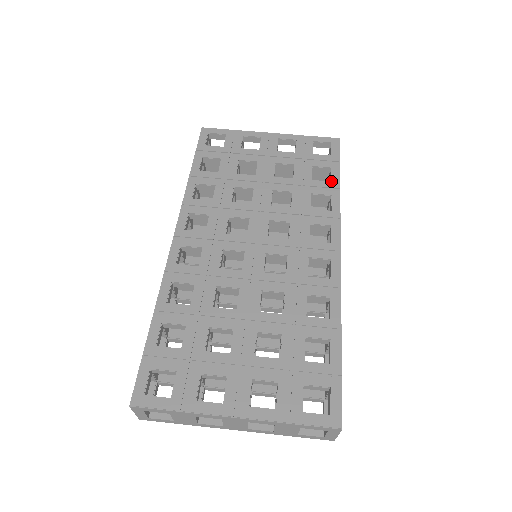
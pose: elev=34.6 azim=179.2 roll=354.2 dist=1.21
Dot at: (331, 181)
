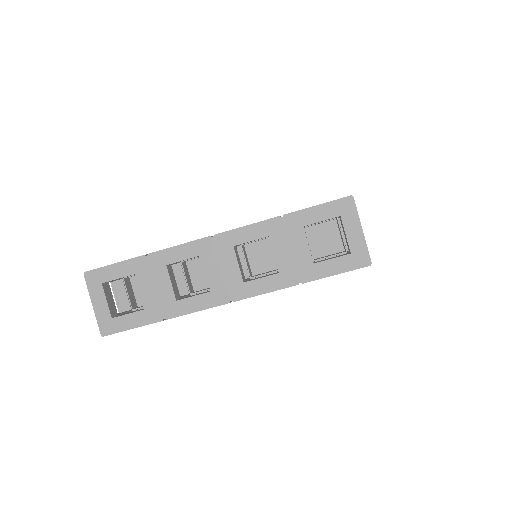
Dot at: occluded
